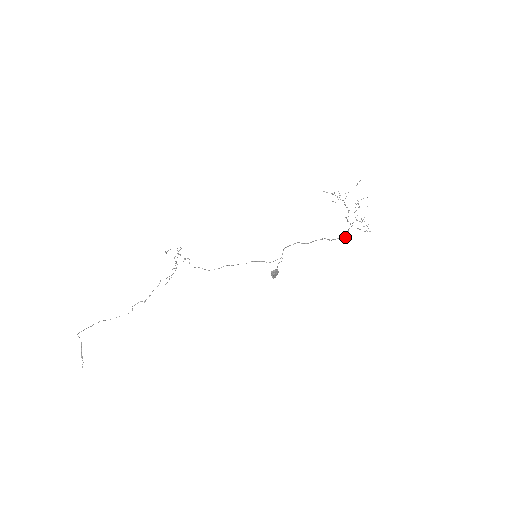
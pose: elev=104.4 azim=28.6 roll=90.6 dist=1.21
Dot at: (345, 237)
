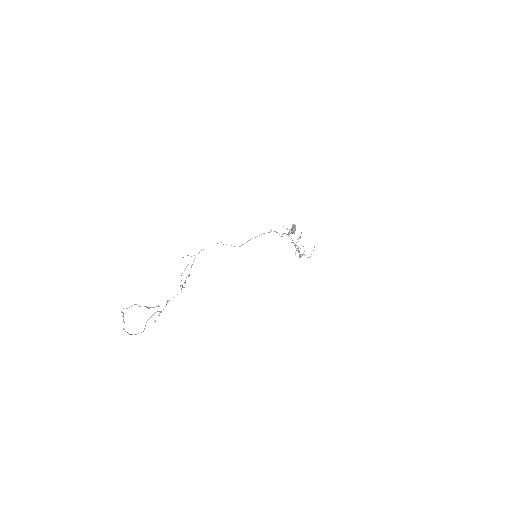
Dot at: occluded
